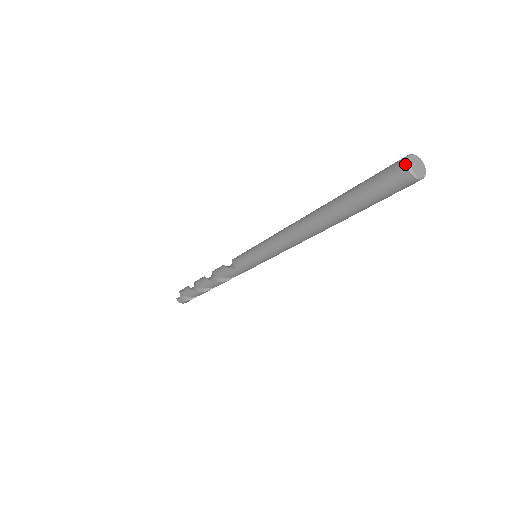
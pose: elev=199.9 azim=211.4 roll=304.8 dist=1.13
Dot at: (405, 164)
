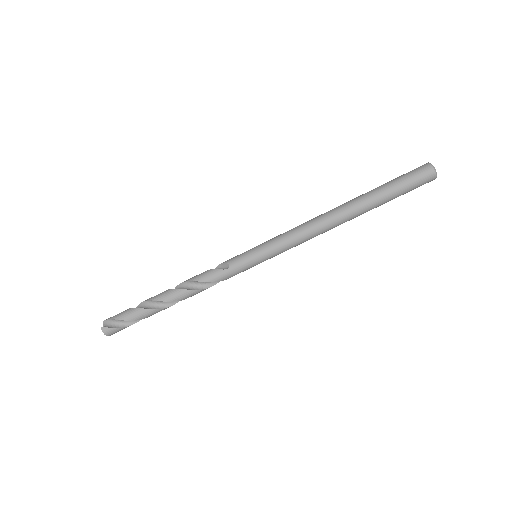
Dot at: (430, 164)
